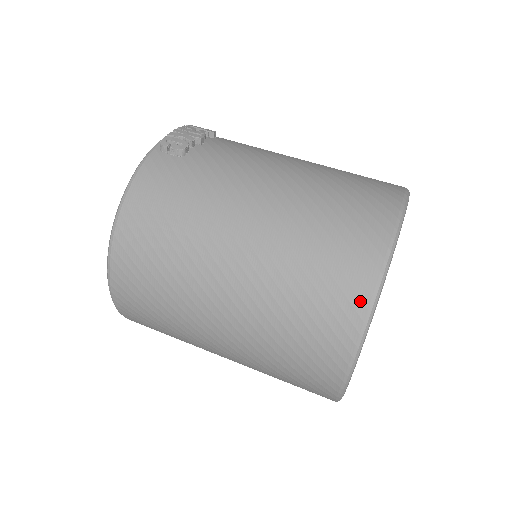
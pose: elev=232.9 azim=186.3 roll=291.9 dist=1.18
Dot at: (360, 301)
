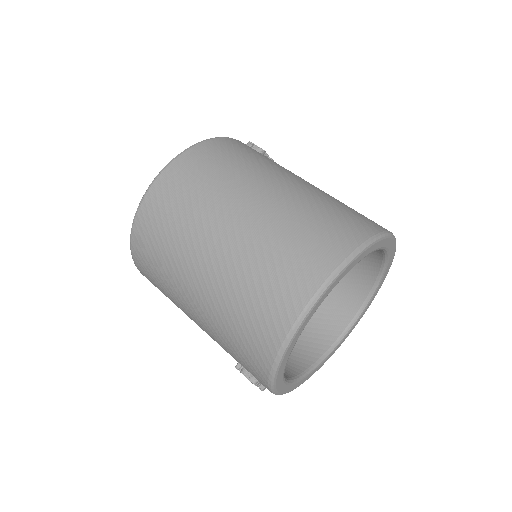
Dot at: (355, 240)
